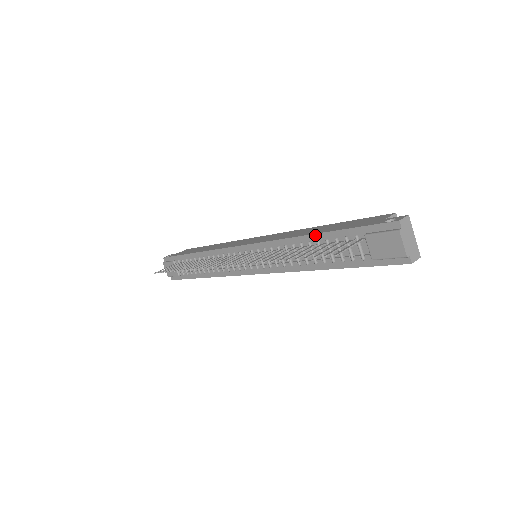
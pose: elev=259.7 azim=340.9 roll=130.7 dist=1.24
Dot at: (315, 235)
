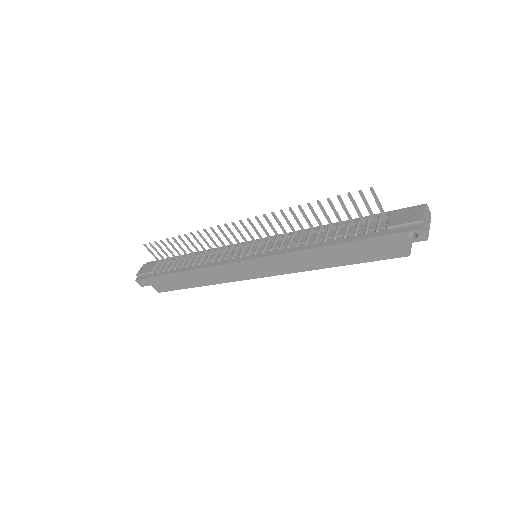
Dot at: occluded
